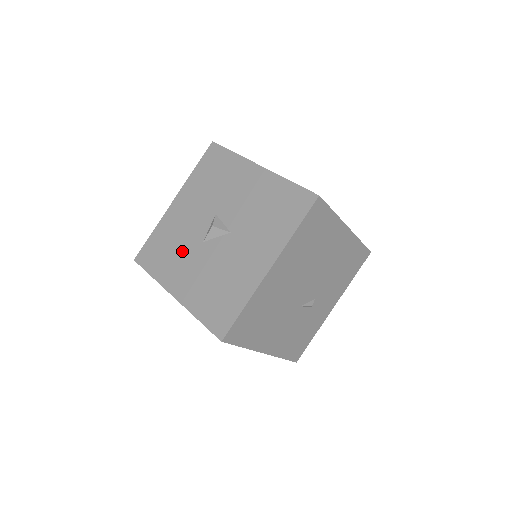
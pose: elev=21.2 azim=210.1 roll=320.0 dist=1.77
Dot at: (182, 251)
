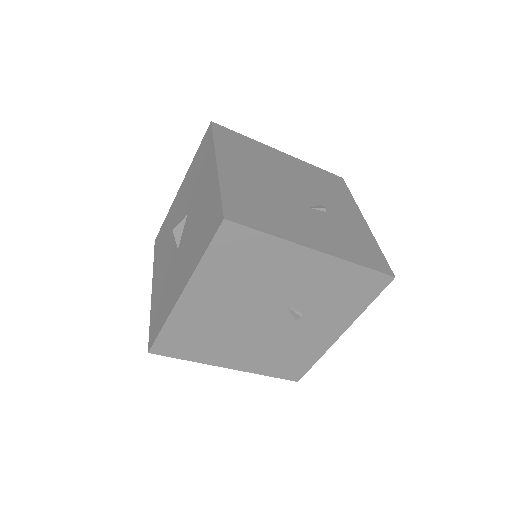
Dot at: (170, 278)
